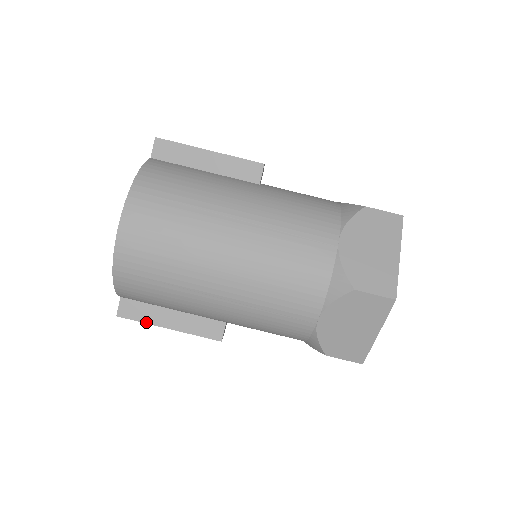
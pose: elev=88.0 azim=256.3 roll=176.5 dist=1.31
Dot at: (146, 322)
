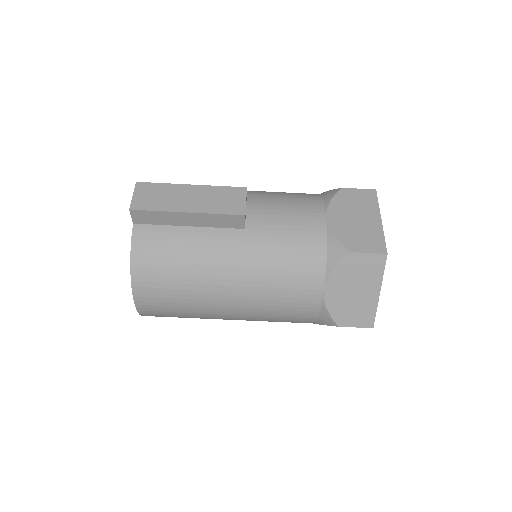
Dot at: occluded
